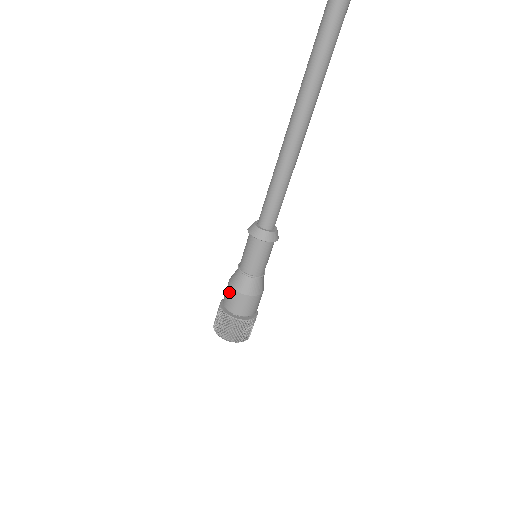
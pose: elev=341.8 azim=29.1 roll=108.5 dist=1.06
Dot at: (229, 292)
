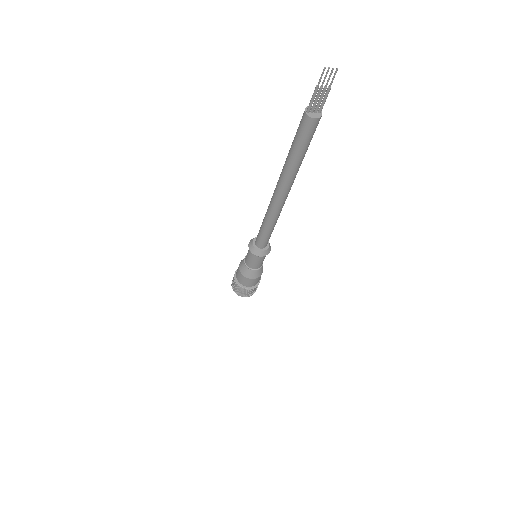
Dot at: occluded
